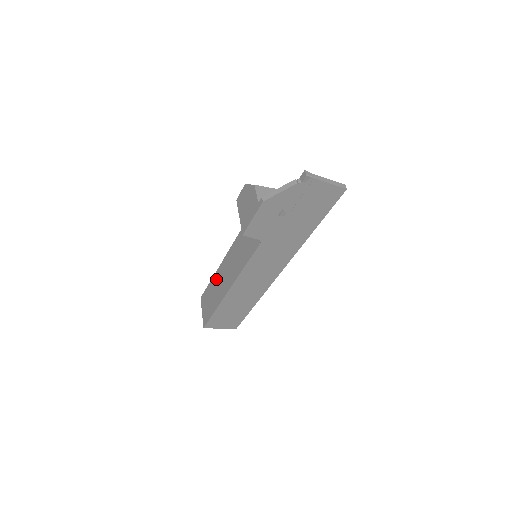
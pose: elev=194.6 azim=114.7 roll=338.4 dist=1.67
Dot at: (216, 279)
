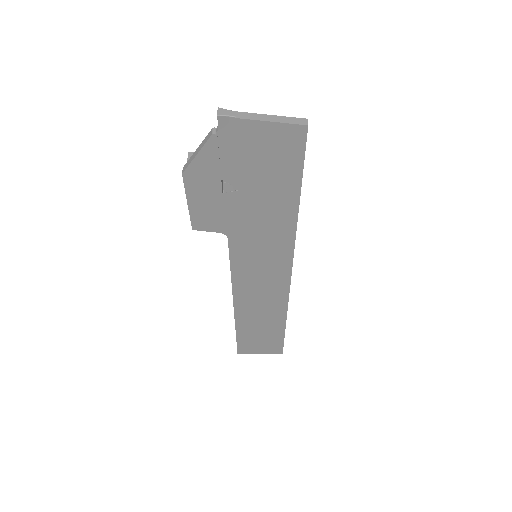
Dot at: occluded
